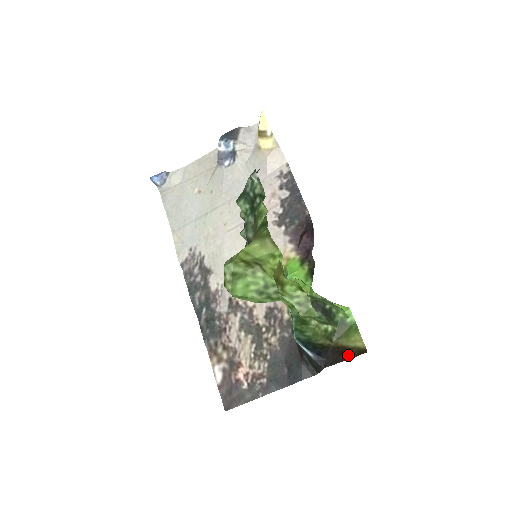
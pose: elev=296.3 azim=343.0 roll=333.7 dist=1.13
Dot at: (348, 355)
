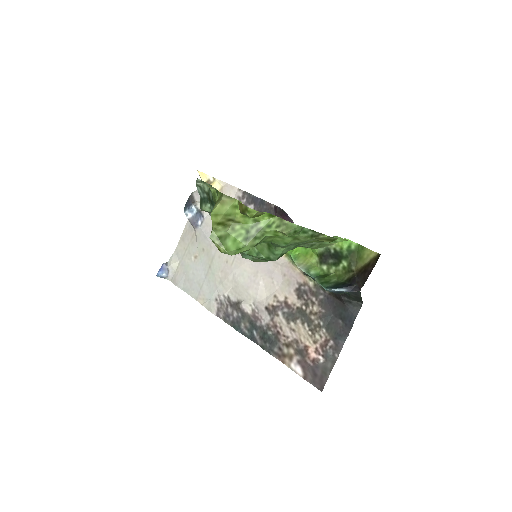
Dot at: (370, 269)
